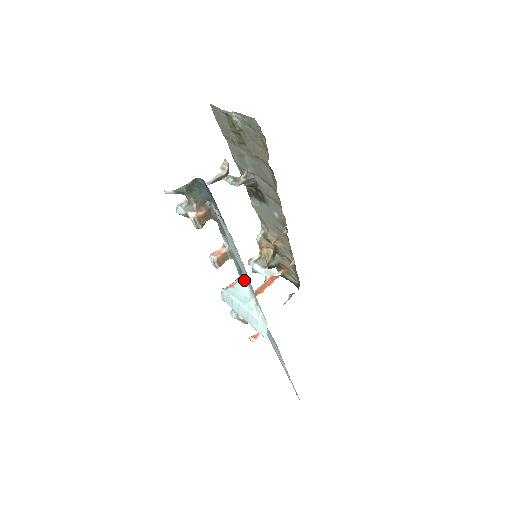
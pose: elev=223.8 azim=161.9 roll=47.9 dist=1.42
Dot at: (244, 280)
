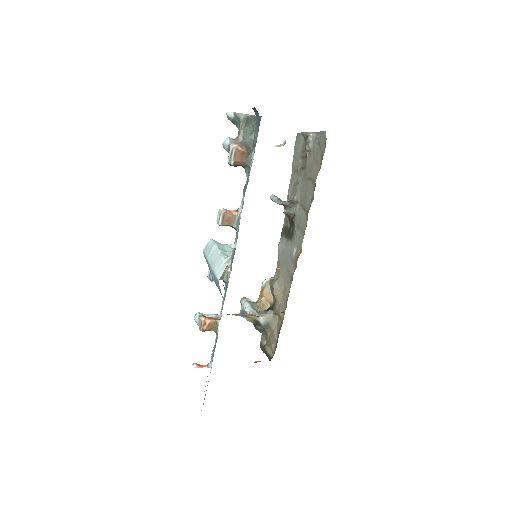
Dot at: (234, 246)
